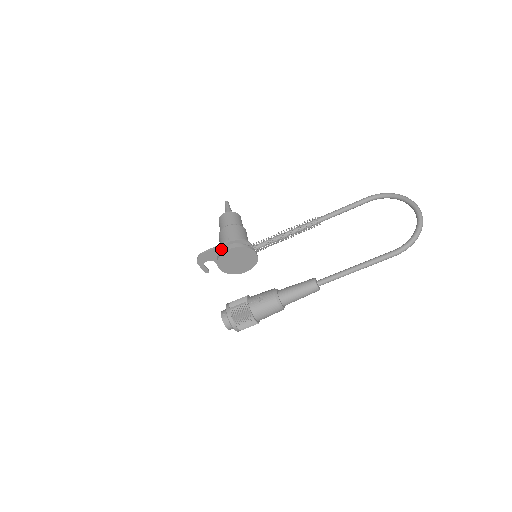
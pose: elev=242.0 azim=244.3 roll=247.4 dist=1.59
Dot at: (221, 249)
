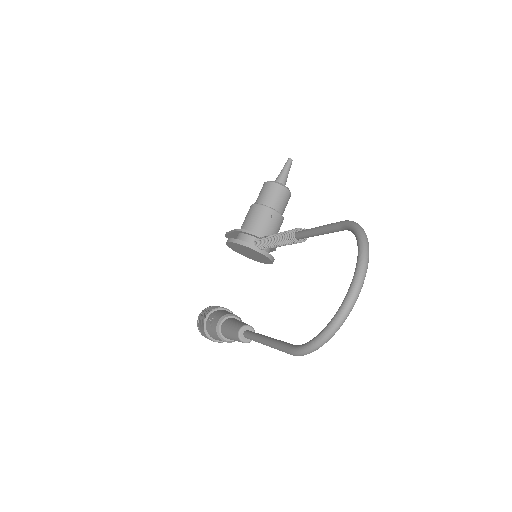
Dot at: occluded
